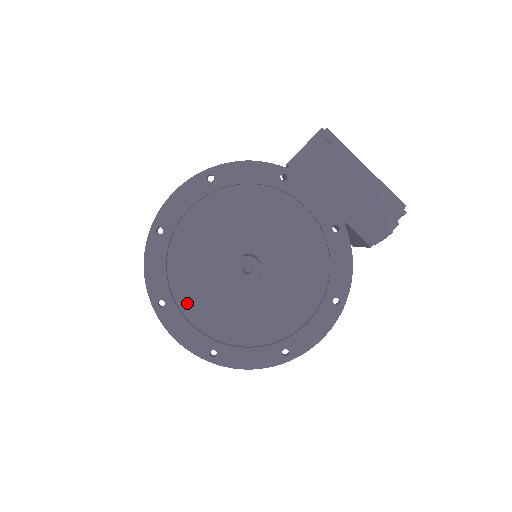
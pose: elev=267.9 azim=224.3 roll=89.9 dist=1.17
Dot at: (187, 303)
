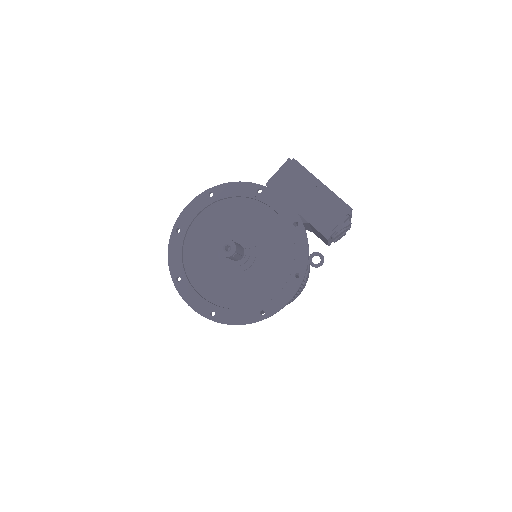
Dot at: (196, 279)
